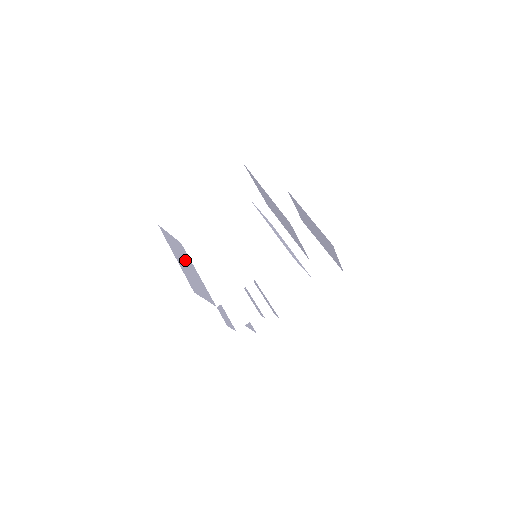
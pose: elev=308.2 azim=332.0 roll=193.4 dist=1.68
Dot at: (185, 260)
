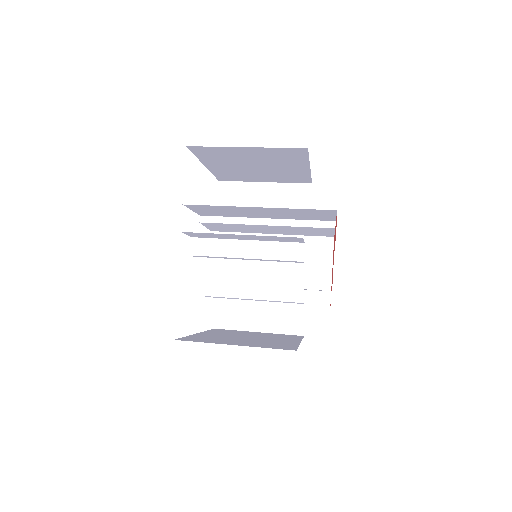
Dot at: occluded
